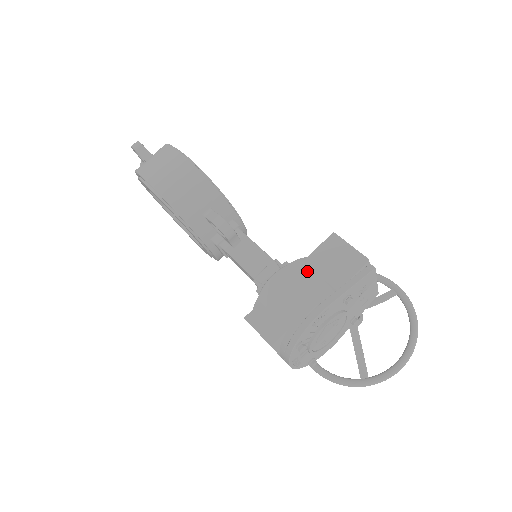
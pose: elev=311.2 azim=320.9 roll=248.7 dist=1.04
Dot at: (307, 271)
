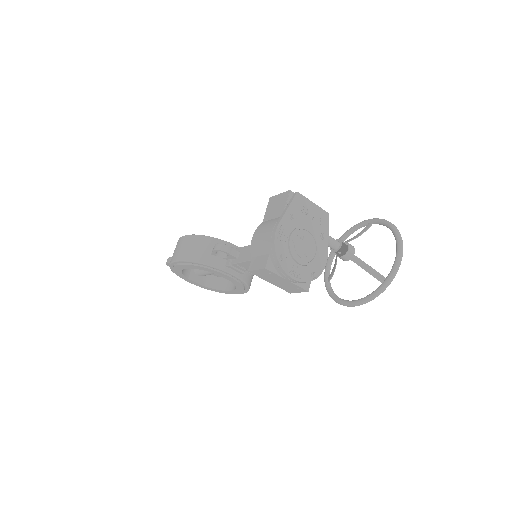
Dot at: (265, 223)
